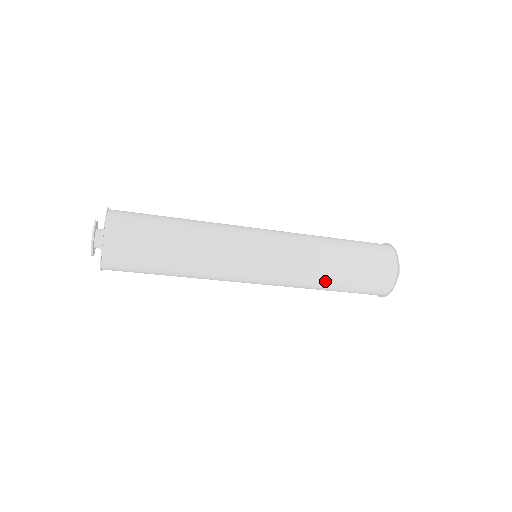
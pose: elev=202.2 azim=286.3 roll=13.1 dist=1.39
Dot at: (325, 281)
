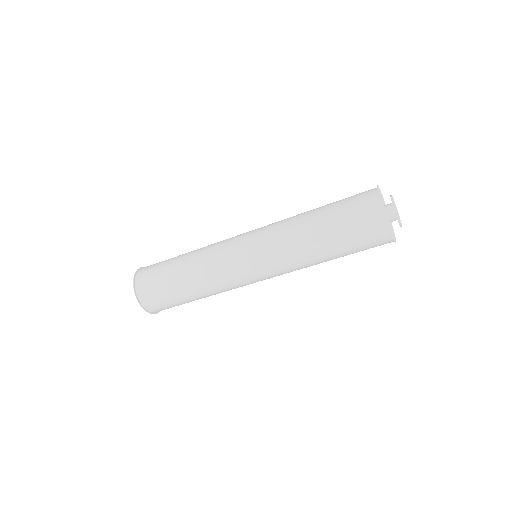
Dot at: (304, 223)
